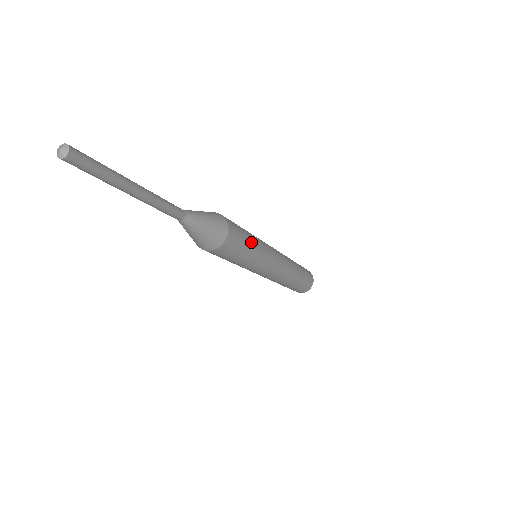
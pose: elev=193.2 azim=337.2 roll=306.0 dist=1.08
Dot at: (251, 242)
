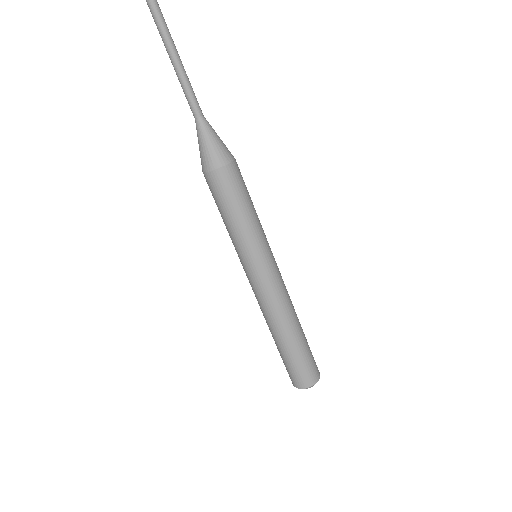
Dot at: occluded
